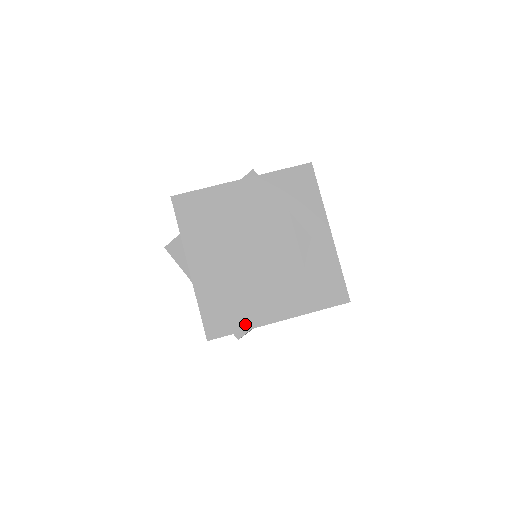
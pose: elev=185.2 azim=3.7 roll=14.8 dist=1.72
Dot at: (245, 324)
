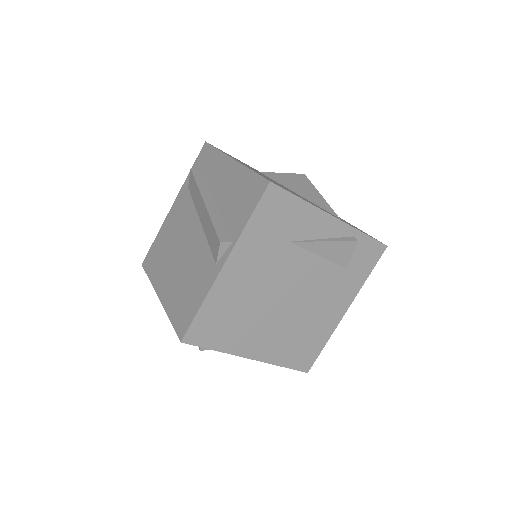
Dot at: (324, 339)
